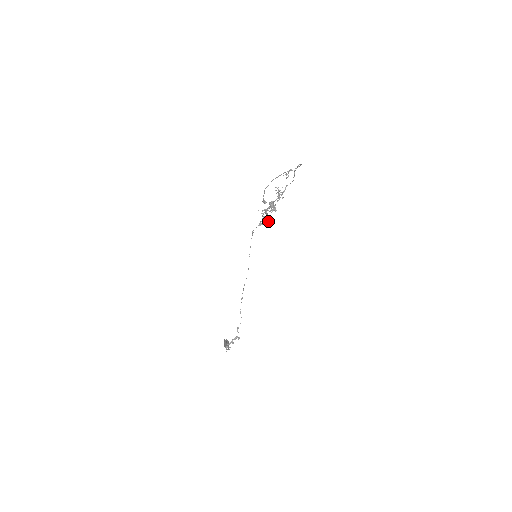
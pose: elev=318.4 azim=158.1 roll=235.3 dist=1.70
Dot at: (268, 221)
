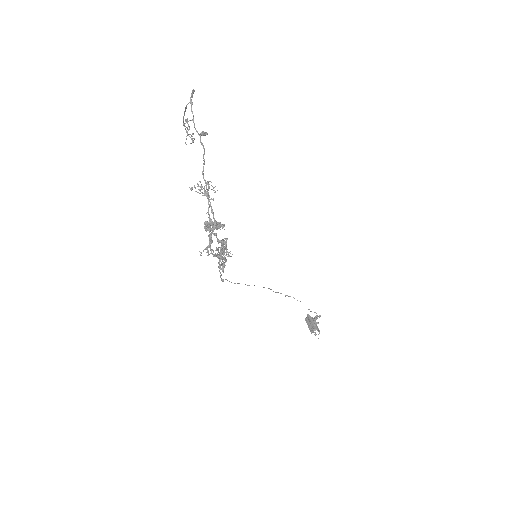
Dot at: occluded
